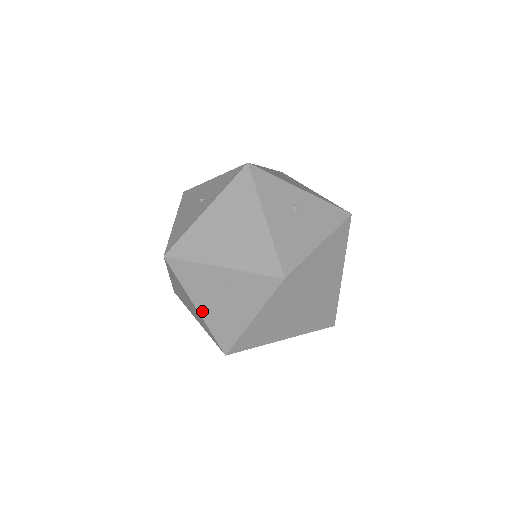
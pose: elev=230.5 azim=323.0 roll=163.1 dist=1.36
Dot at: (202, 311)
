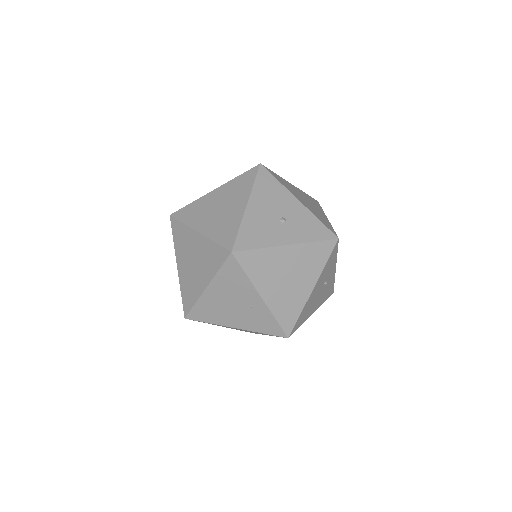
Dot at: (208, 293)
